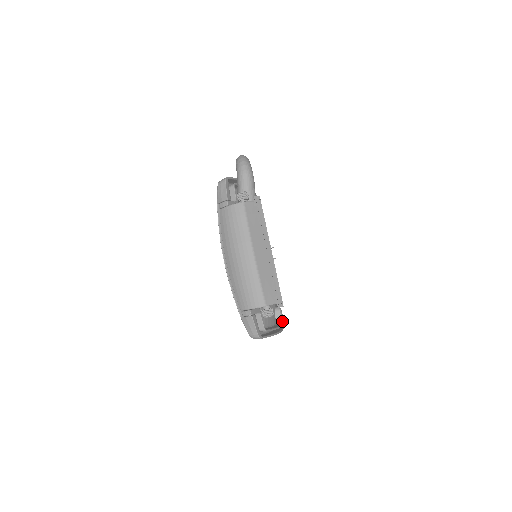
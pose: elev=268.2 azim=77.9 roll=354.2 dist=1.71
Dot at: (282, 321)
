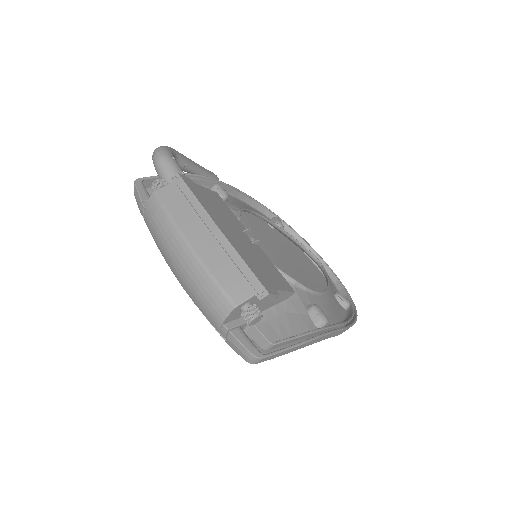
Dot at: (325, 321)
